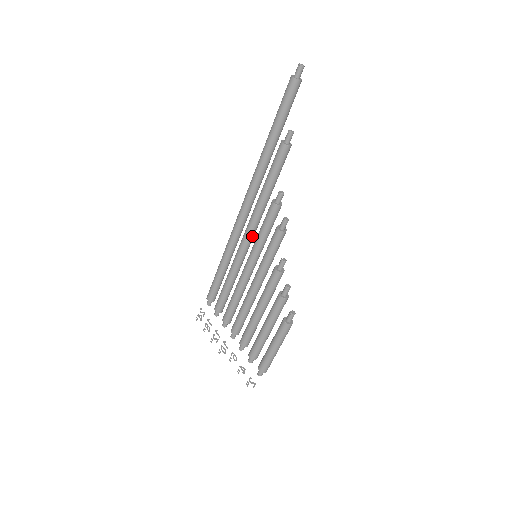
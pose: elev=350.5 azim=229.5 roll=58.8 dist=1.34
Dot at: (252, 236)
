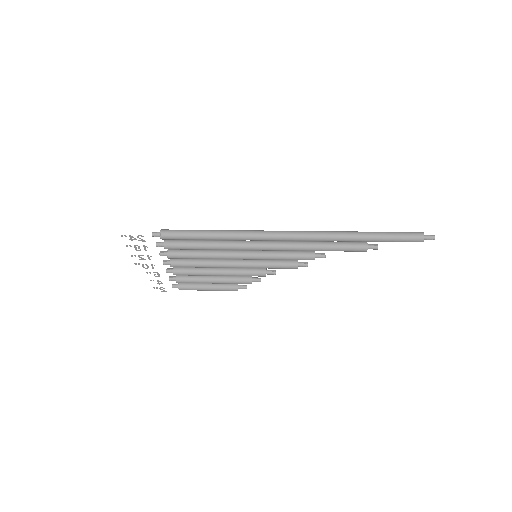
Dot at: occluded
